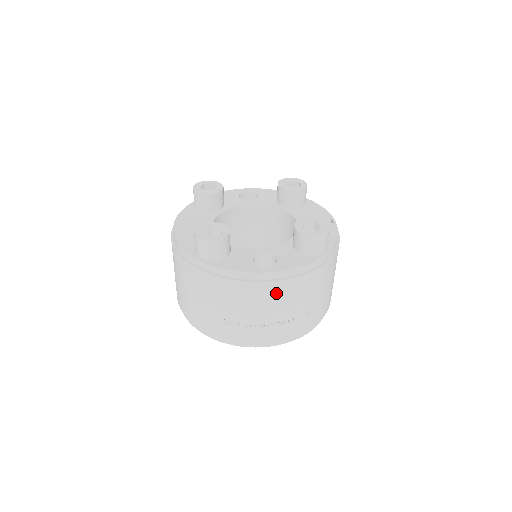
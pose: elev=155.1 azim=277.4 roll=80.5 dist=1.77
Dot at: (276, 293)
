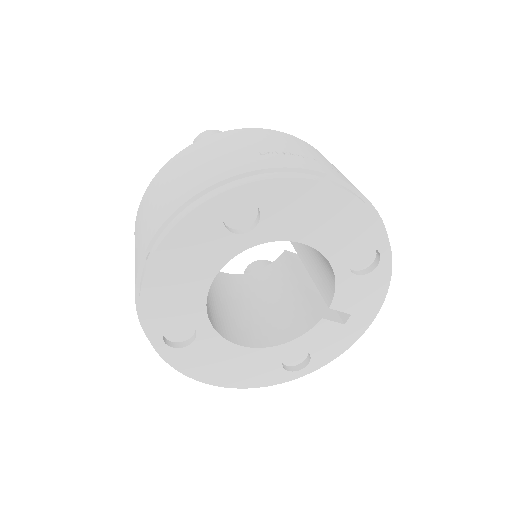
Dot at: (313, 149)
